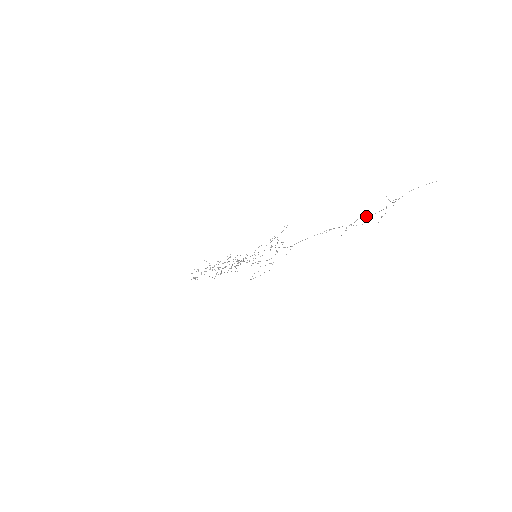
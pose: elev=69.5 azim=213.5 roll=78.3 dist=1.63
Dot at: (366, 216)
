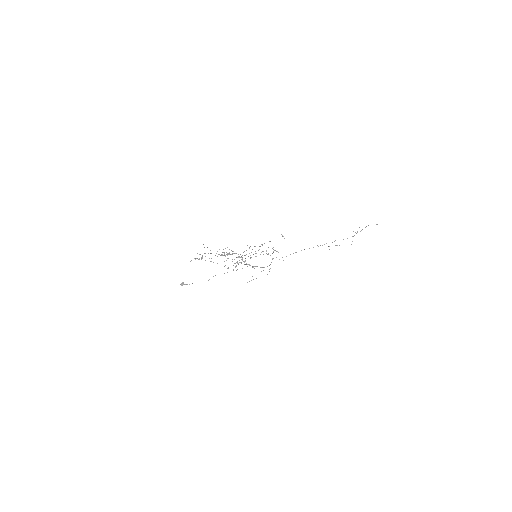
Dot at: occluded
